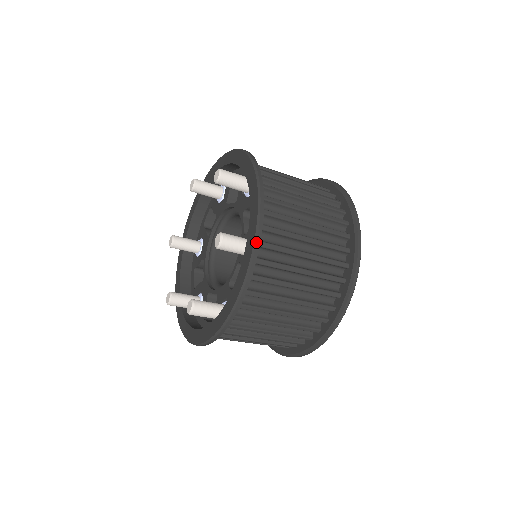
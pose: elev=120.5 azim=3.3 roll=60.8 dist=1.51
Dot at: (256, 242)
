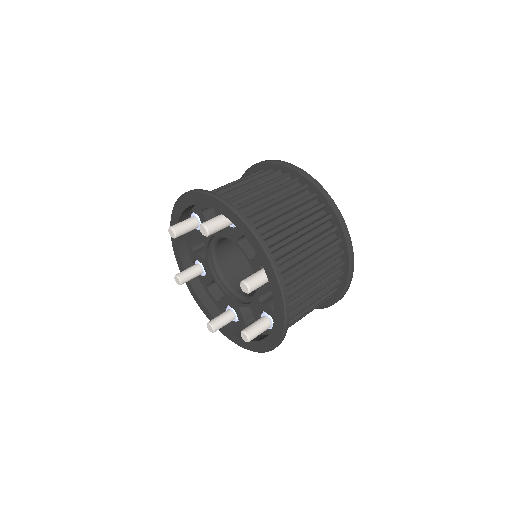
Dot at: (217, 197)
